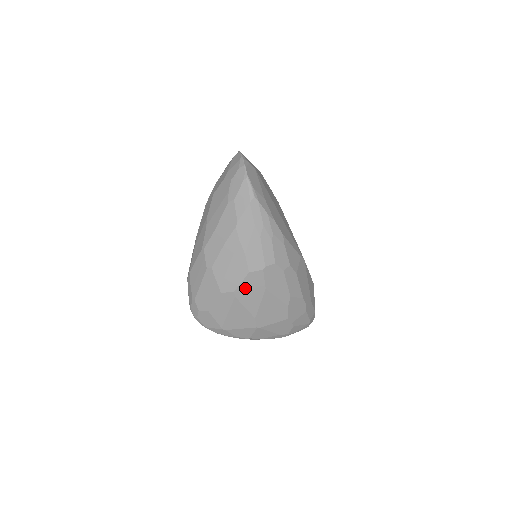
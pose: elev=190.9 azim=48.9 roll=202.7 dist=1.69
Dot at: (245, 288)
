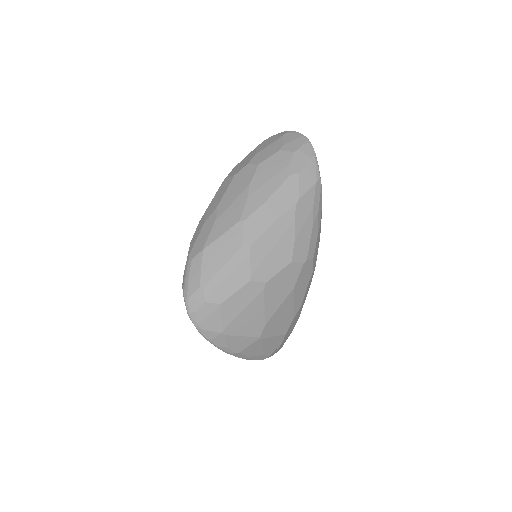
Dot at: (278, 281)
